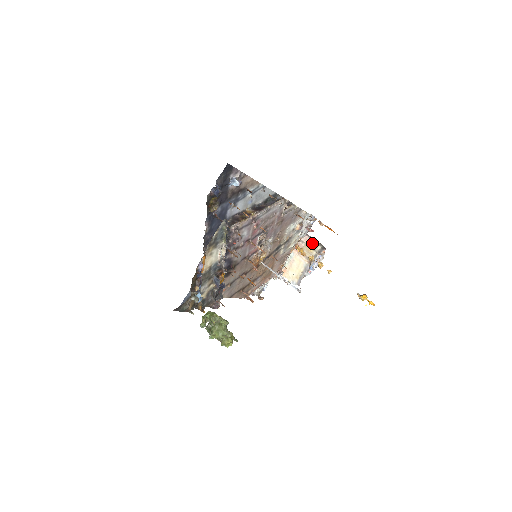
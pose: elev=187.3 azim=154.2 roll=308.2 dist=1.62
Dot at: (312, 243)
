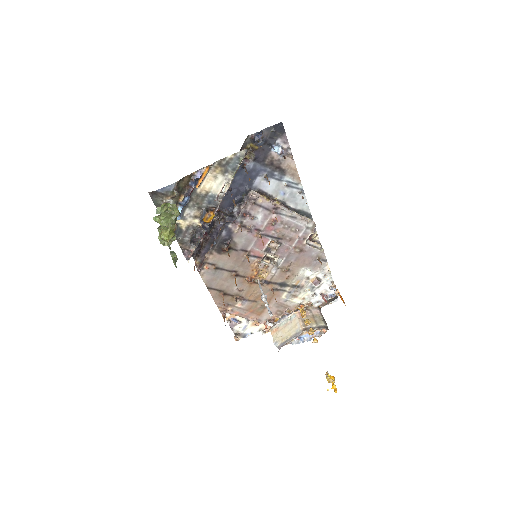
Dot at: (319, 317)
